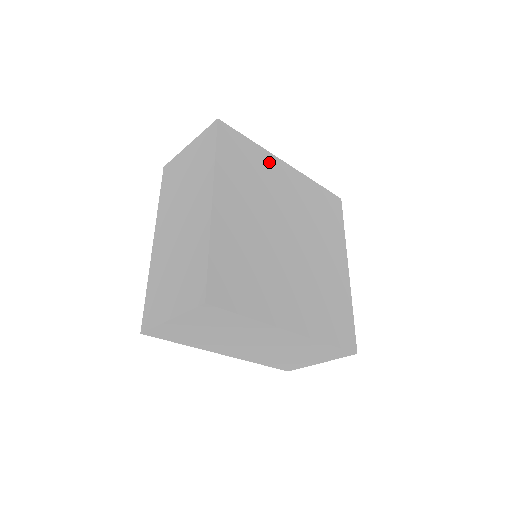
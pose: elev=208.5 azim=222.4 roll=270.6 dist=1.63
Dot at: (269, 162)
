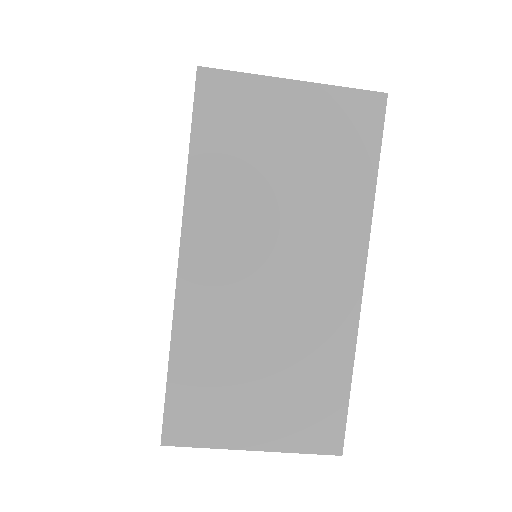
Dot at: occluded
